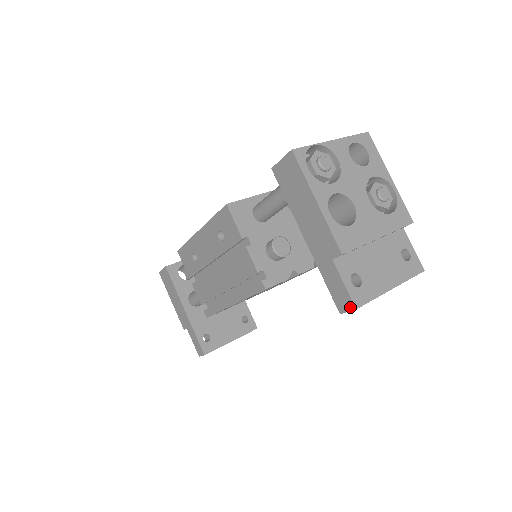
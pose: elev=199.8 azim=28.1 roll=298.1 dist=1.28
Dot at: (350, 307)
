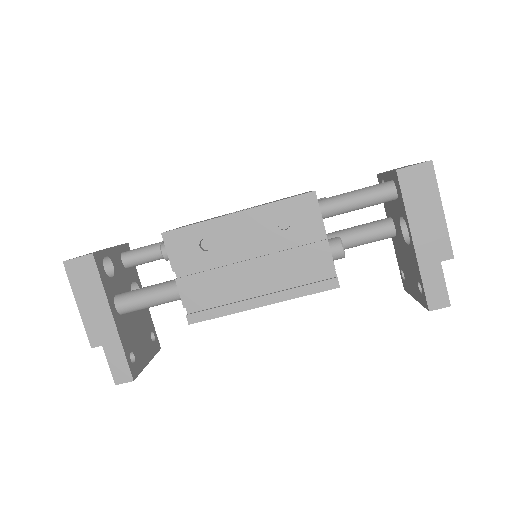
Dot at: (445, 304)
